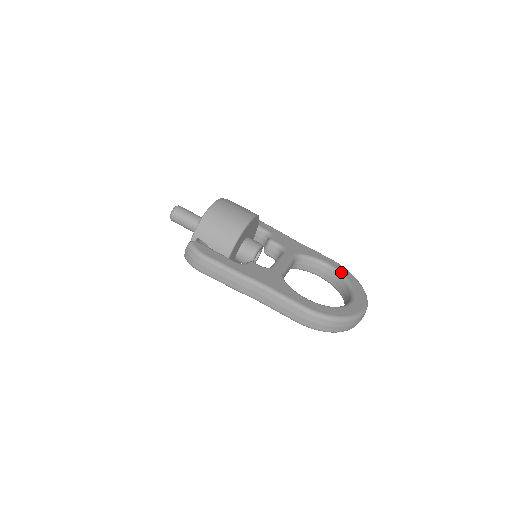
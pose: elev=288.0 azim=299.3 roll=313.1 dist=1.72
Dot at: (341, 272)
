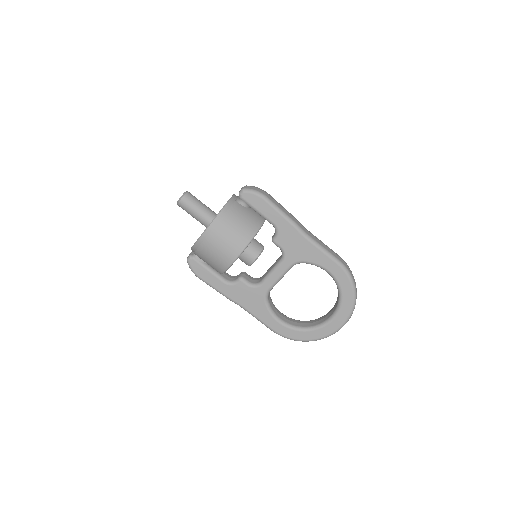
Dot at: (339, 285)
